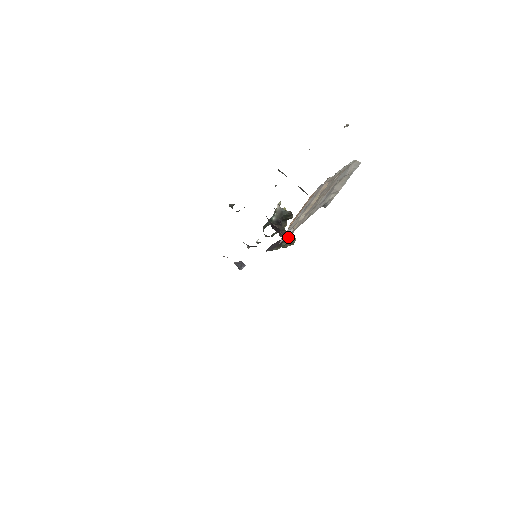
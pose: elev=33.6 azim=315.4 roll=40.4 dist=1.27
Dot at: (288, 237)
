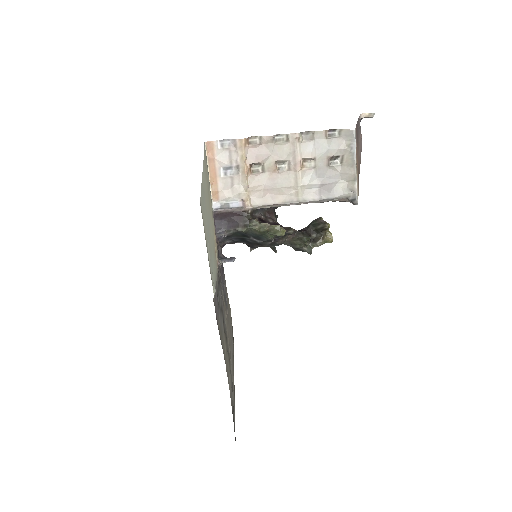
Dot at: (271, 225)
